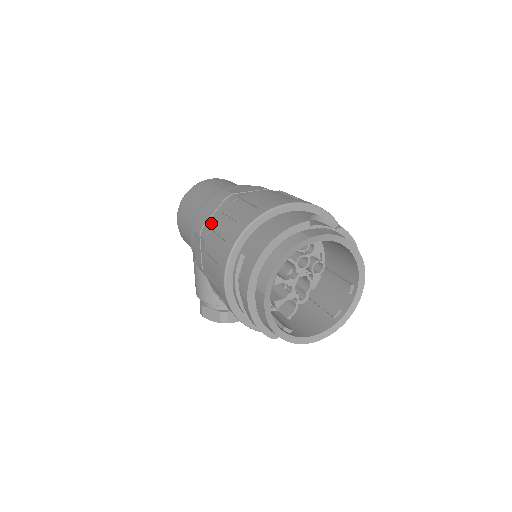
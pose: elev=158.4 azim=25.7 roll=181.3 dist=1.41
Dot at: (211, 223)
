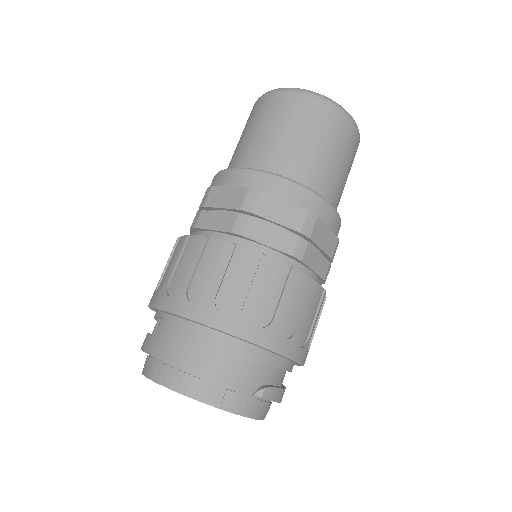
Dot at: (205, 221)
